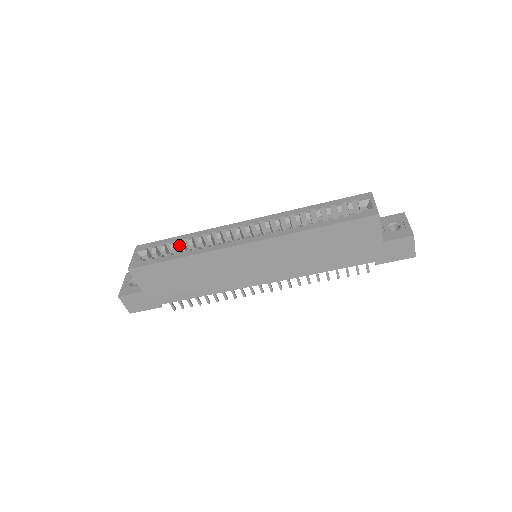
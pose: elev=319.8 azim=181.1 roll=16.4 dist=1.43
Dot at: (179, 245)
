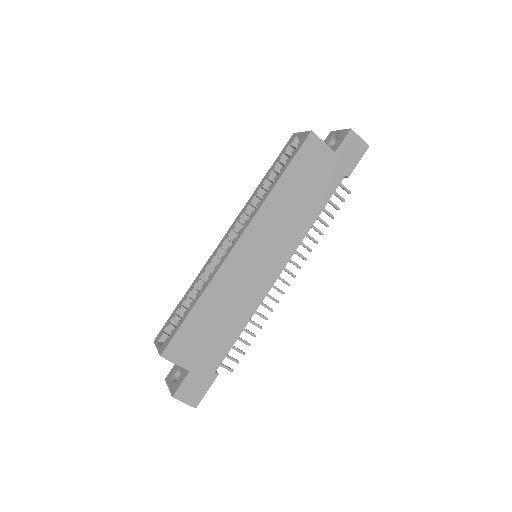
Dot at: (188, 305)
